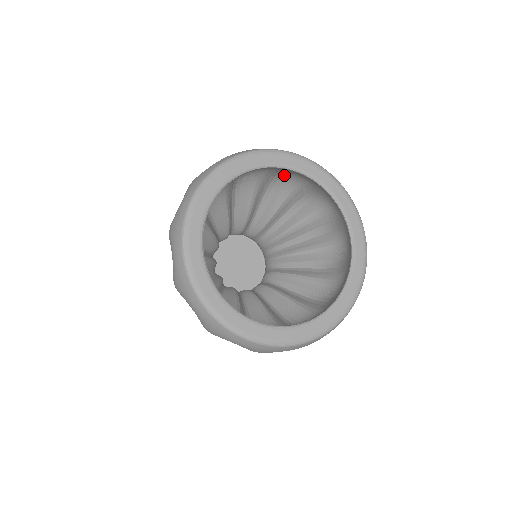
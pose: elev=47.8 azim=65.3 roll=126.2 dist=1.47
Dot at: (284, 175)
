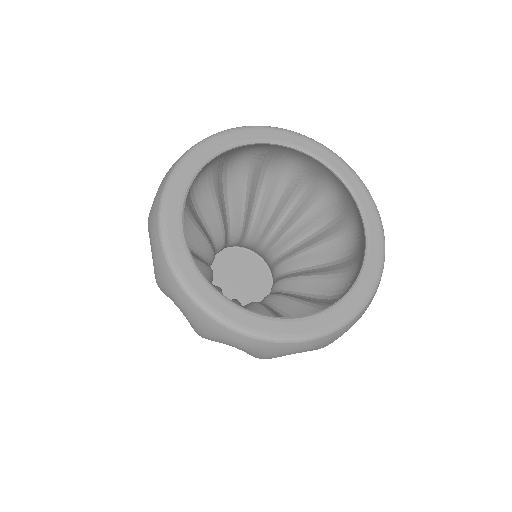
Dot at: (317, 179)
